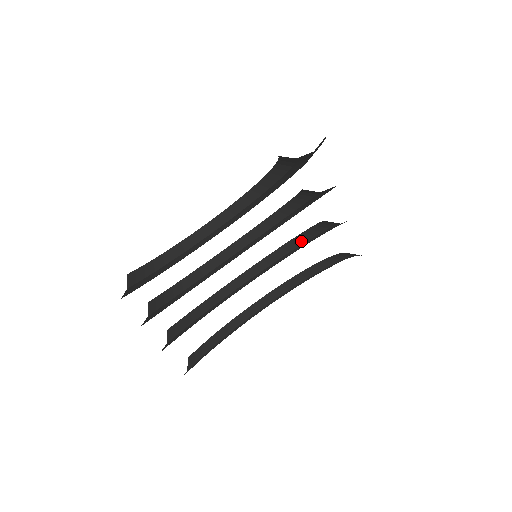
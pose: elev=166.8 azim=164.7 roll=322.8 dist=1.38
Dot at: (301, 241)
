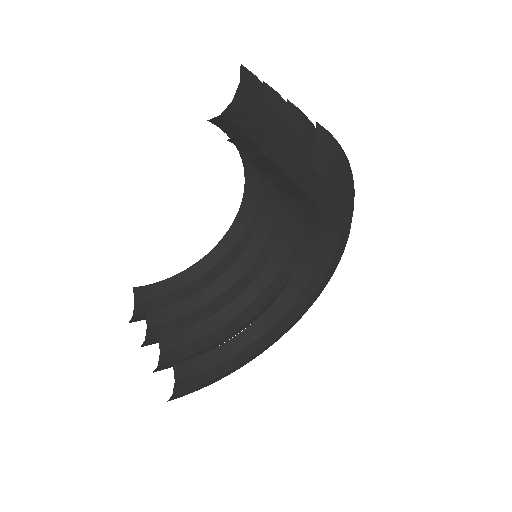
Dot at: (293, 225)
